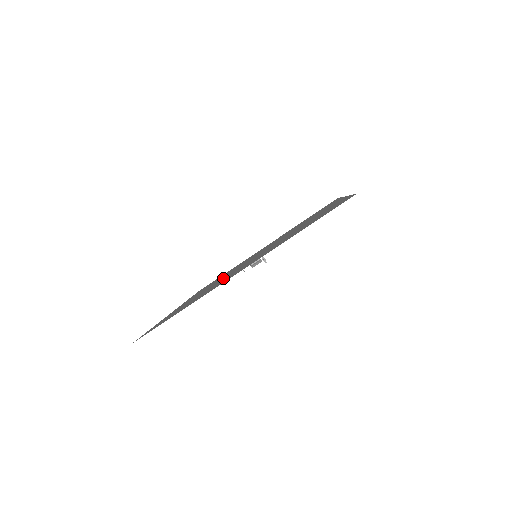
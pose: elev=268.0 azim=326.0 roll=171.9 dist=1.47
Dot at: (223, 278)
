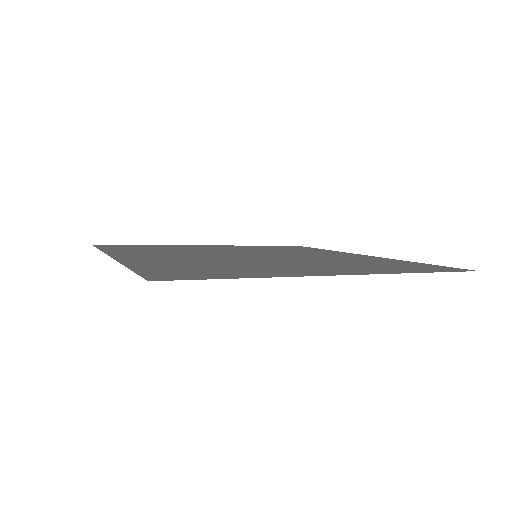
Dot at: occluded
